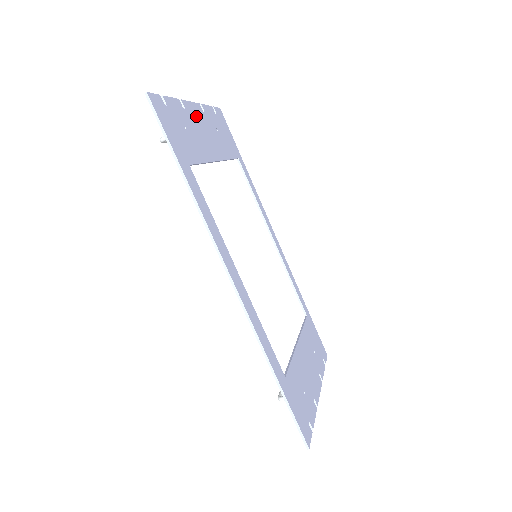
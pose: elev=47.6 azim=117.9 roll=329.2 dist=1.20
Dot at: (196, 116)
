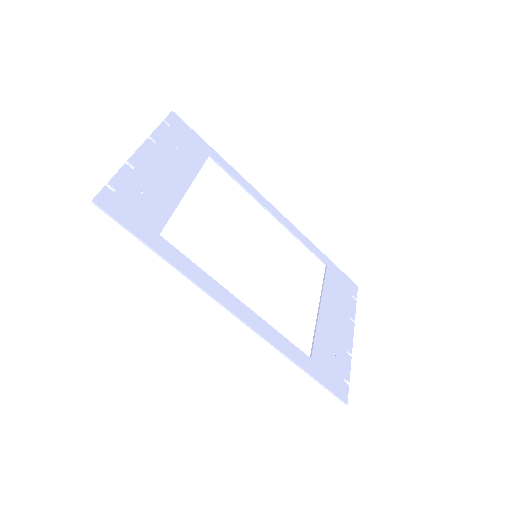
Dot at: (149, 160)
